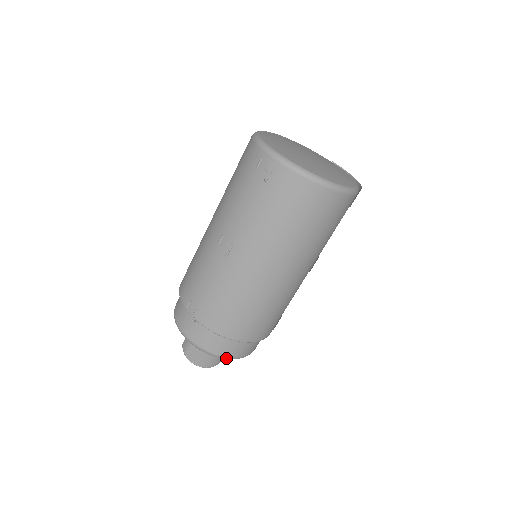
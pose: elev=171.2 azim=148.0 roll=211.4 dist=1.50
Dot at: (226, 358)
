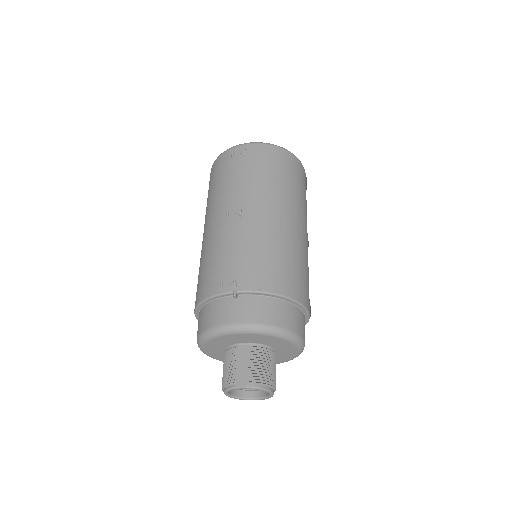
Dot at: (287, 332)
